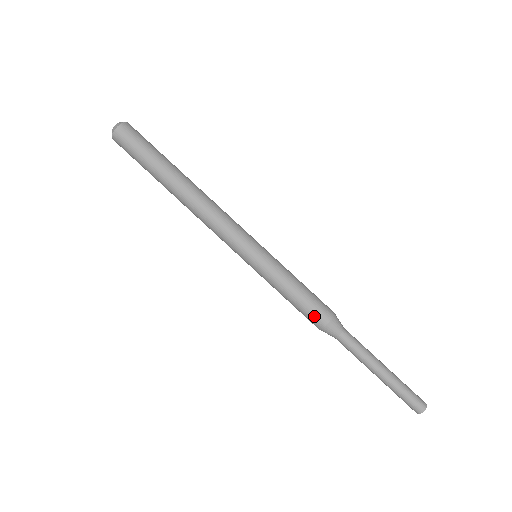
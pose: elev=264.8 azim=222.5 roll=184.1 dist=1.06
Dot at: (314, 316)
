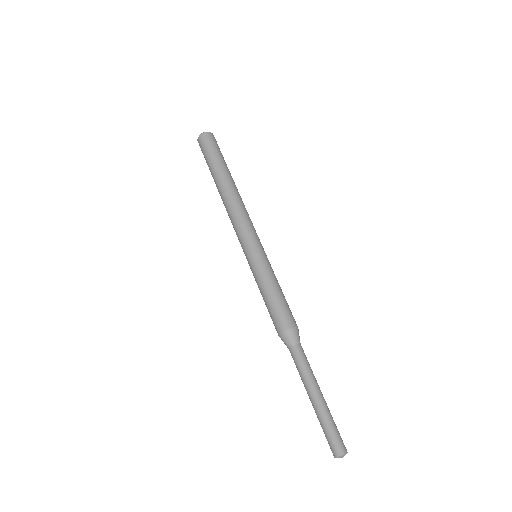
Dot at: (277, 319)
